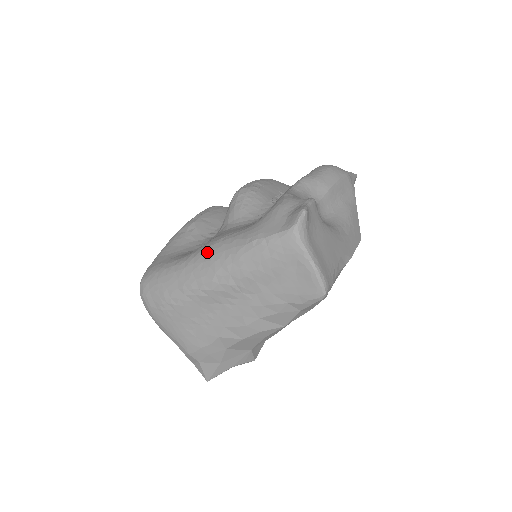
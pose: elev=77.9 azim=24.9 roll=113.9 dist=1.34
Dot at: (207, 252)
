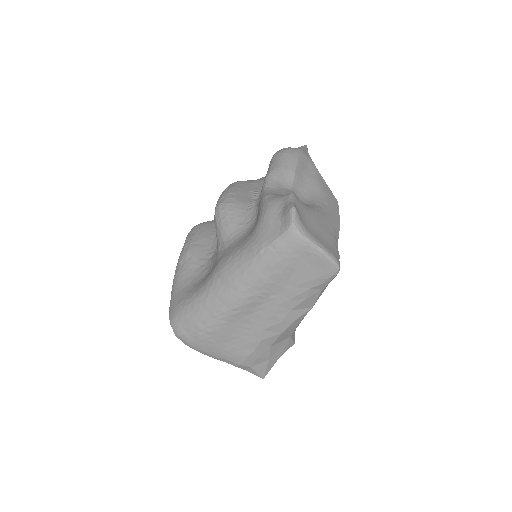
Dot at: (222, 276)
